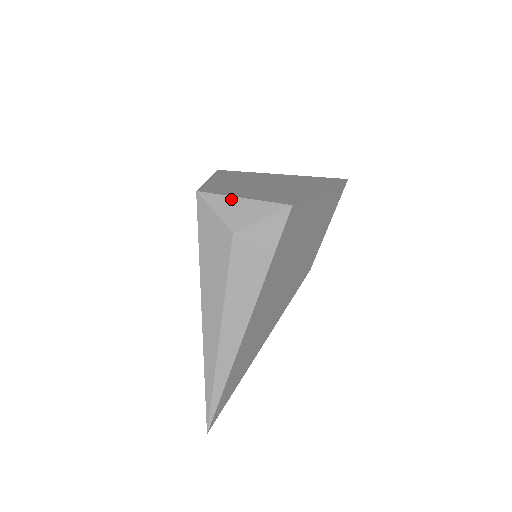
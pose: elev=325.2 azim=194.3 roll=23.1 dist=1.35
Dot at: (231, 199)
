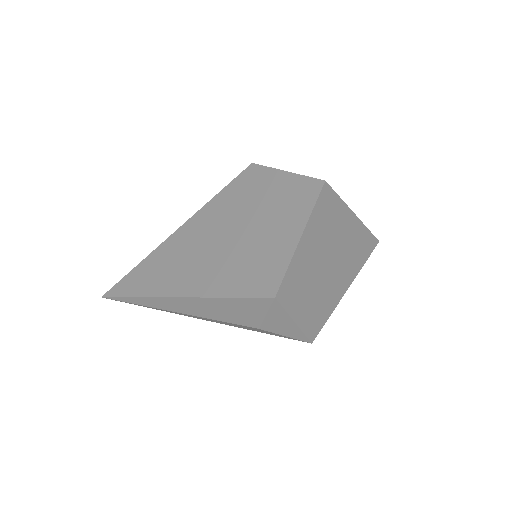
Dot at: (288, 318)
